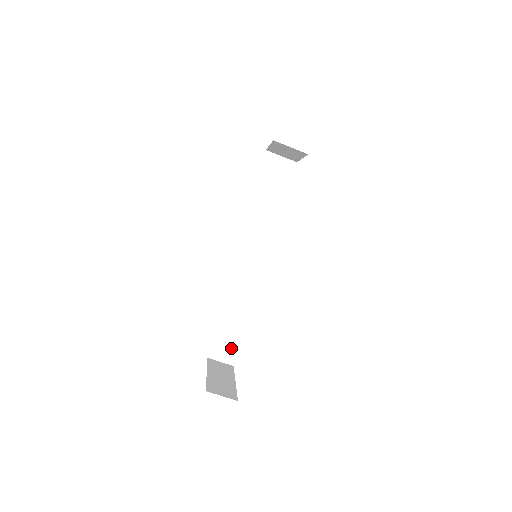
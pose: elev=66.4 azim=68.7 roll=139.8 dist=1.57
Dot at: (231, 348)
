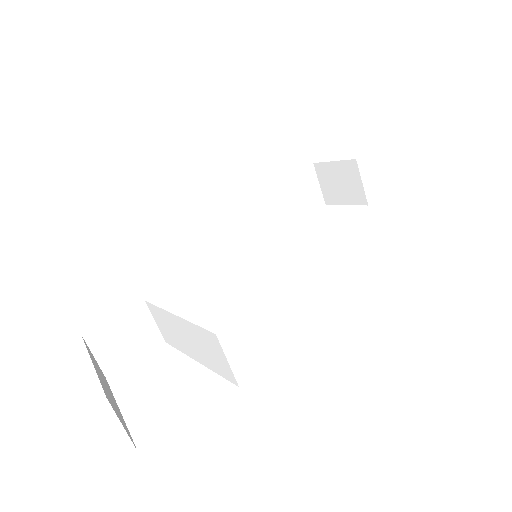
Dot at: (127, 348)
